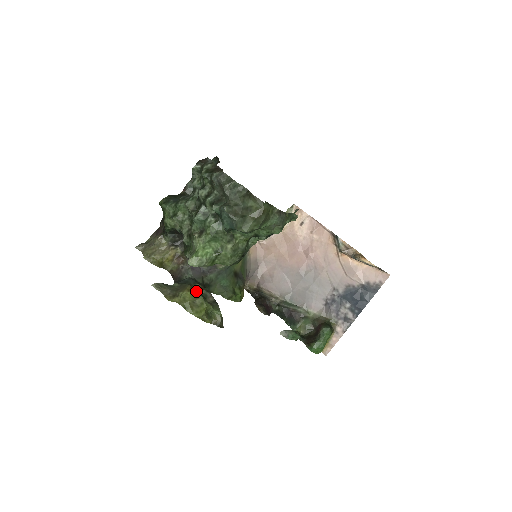
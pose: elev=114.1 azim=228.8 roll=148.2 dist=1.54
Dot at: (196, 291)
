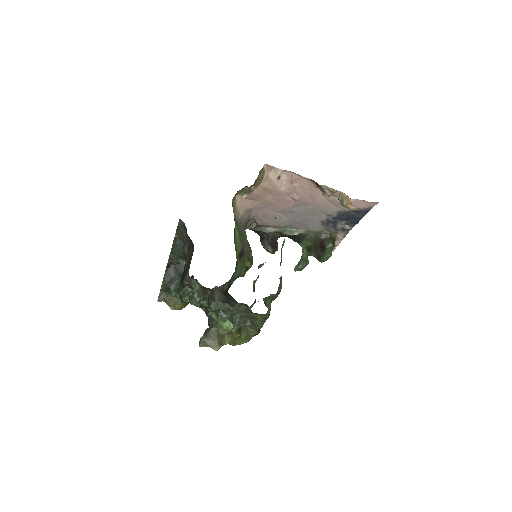
Dot at: (232, 335)
